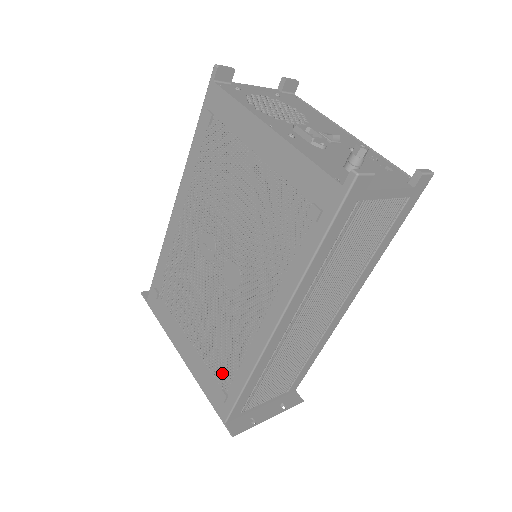
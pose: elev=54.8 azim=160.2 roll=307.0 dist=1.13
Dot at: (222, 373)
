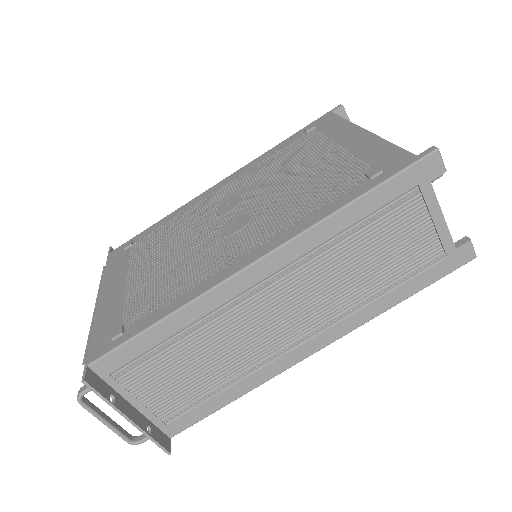
Dot at: (138, 310)
